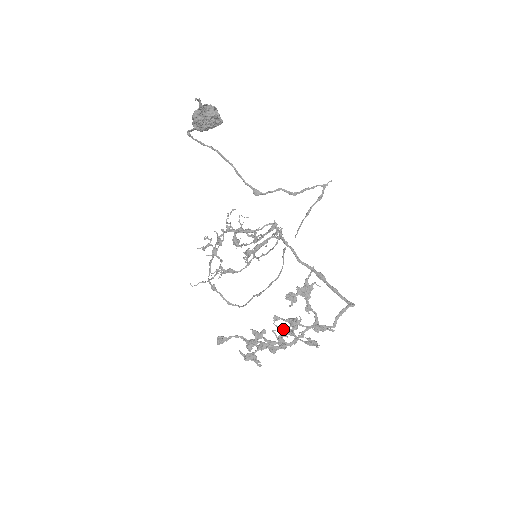
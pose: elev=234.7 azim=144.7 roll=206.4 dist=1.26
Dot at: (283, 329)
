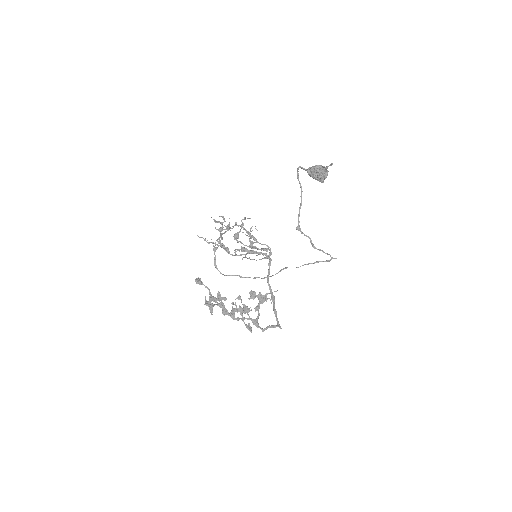
Dot at: (240, 307)
